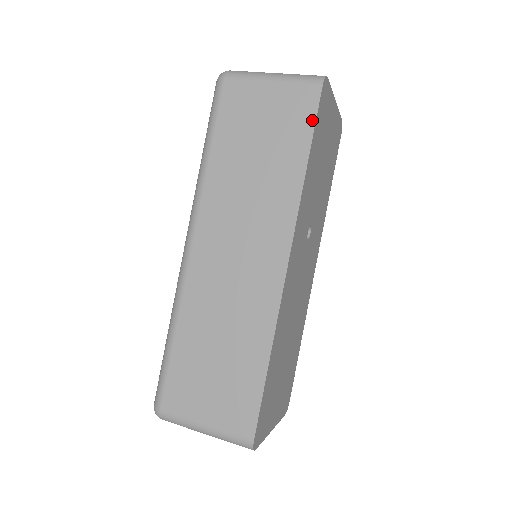
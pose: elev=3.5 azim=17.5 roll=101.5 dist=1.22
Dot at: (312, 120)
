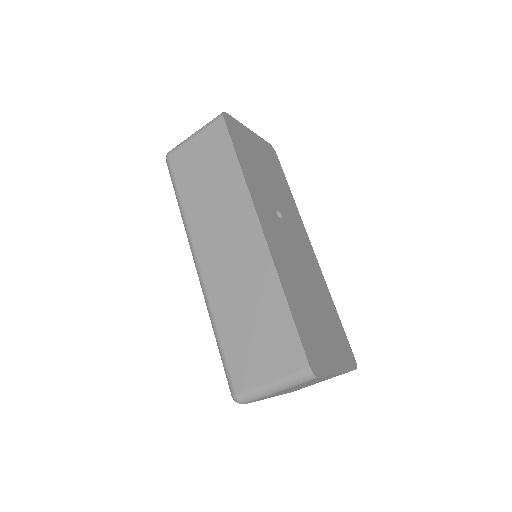
Dot at: (228, 138)
